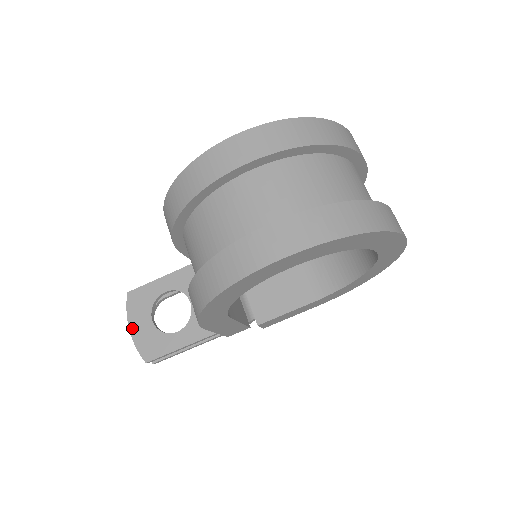
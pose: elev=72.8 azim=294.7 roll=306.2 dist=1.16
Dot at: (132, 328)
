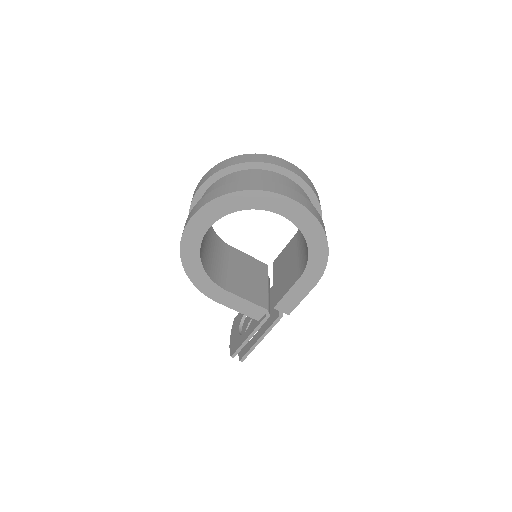
Dot at: (231, 339)
